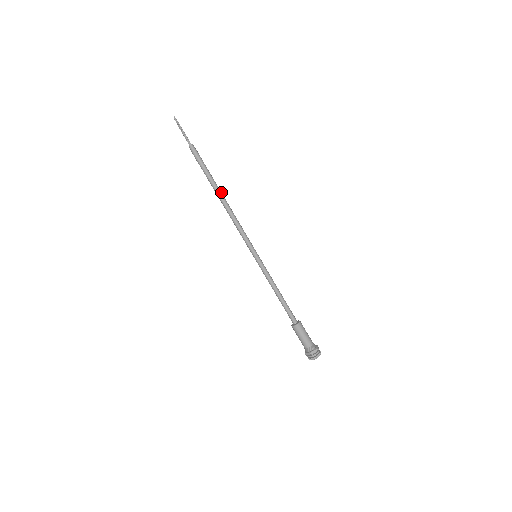
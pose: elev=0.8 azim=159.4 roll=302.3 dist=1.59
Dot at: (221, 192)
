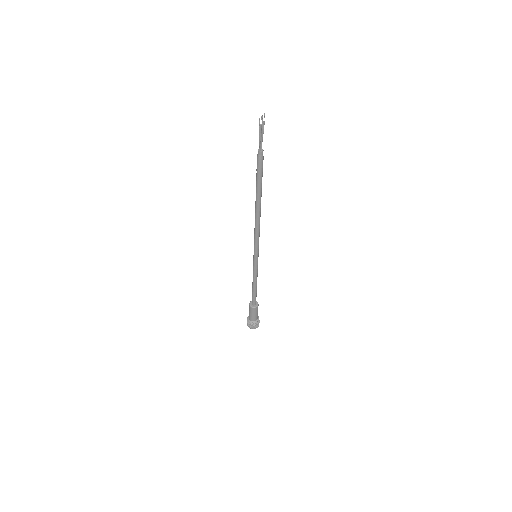
Dot at: occluded
